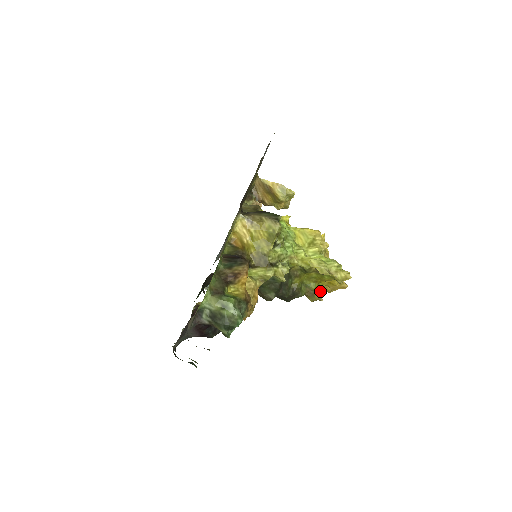
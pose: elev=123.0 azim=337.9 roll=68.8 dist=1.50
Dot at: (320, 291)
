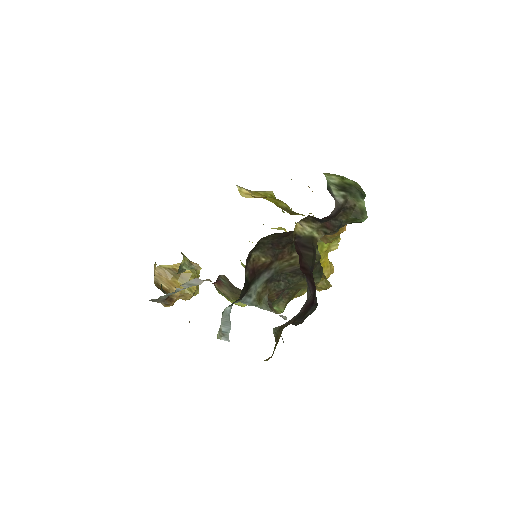
Dot at: occluded
